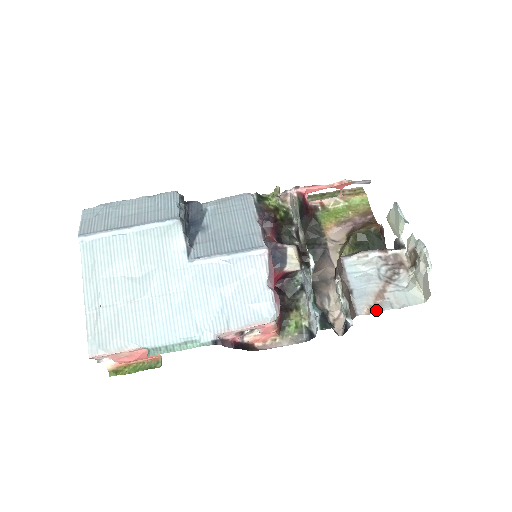
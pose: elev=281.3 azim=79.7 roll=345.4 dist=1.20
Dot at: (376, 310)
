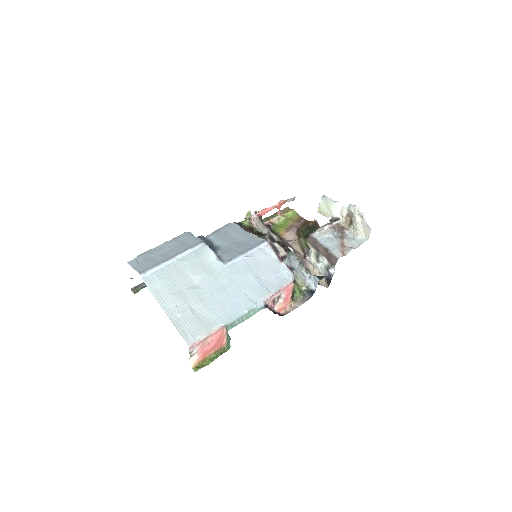
Dot at: (346, 253)
